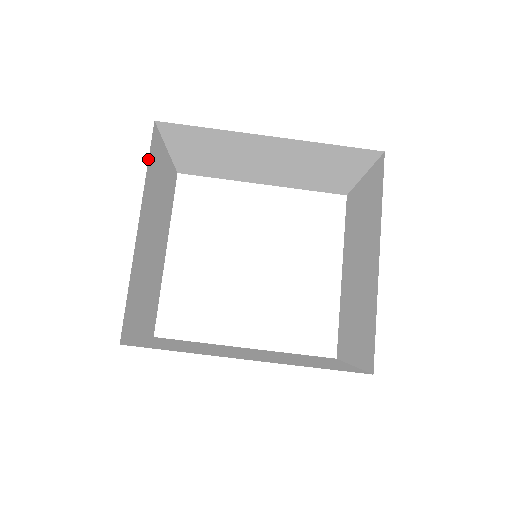
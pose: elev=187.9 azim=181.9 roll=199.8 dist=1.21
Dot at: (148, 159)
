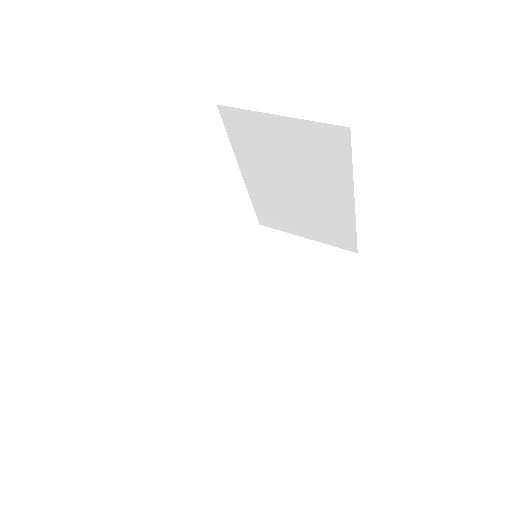
Dot at: occluded
